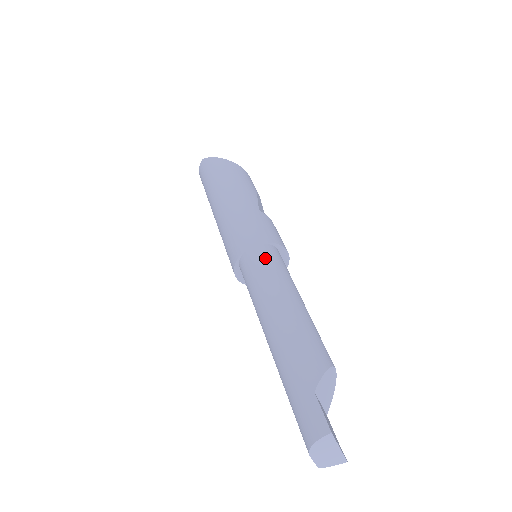
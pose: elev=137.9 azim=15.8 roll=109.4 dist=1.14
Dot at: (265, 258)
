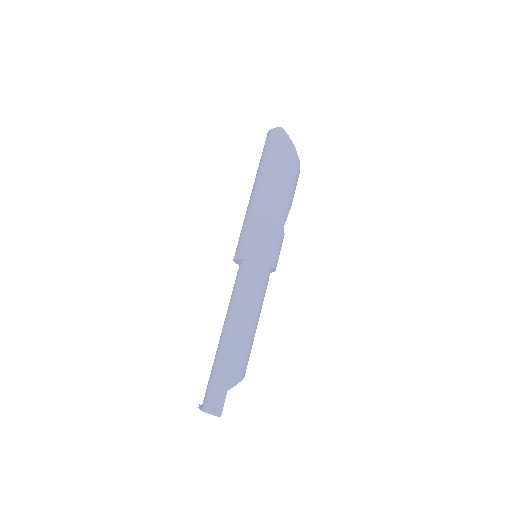
Dot at: (261, 280)
